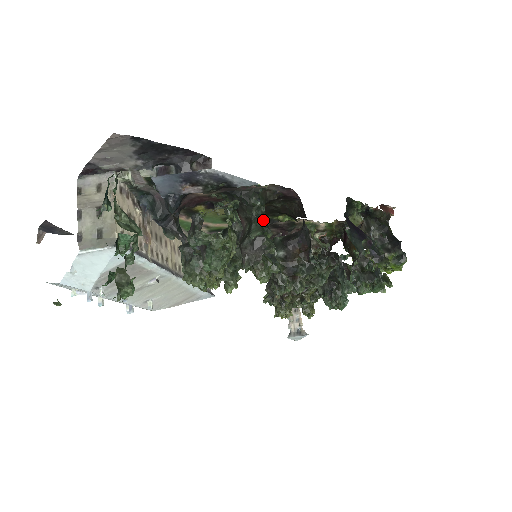
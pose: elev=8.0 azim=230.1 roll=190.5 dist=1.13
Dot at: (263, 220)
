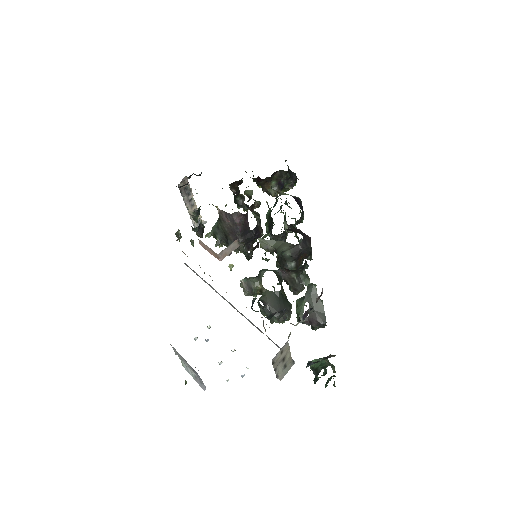
Dot at: occluded
